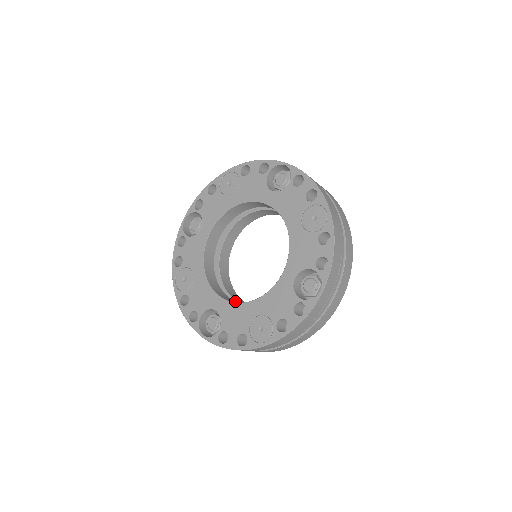
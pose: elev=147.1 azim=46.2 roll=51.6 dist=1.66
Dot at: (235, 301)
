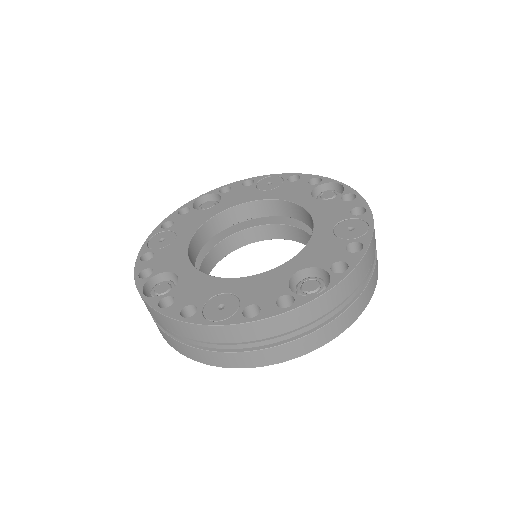
Dot at: occluded
